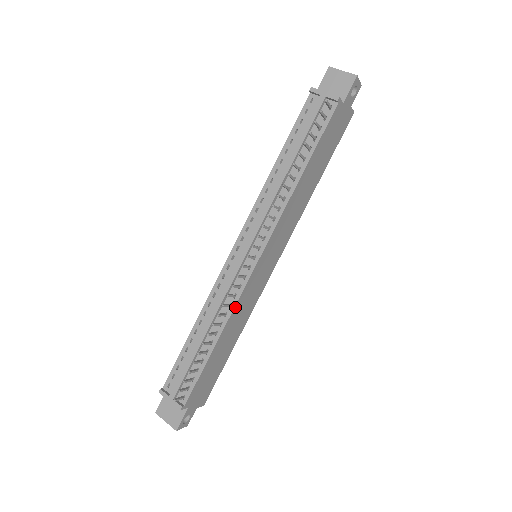
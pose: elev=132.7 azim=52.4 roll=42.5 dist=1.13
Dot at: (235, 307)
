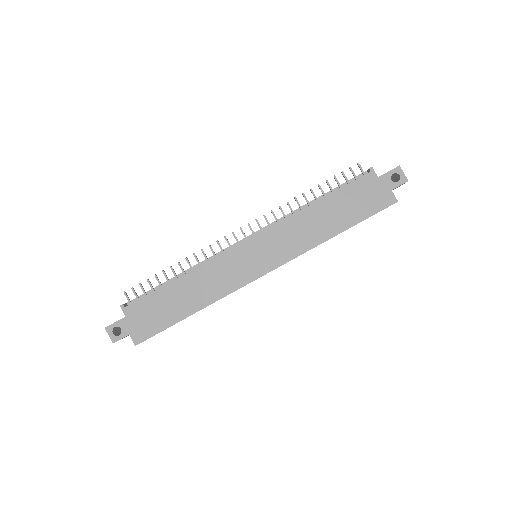
Dot at: (209, 262)
